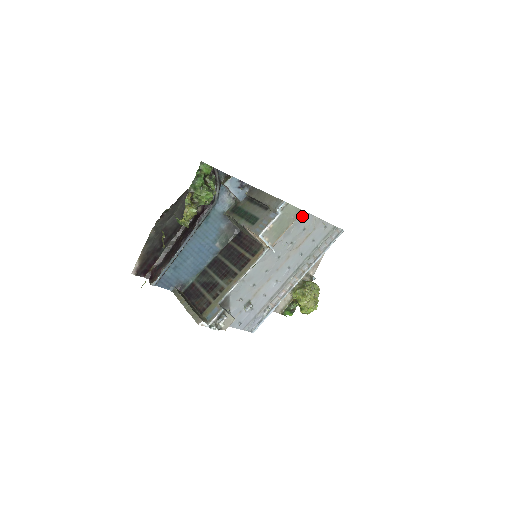
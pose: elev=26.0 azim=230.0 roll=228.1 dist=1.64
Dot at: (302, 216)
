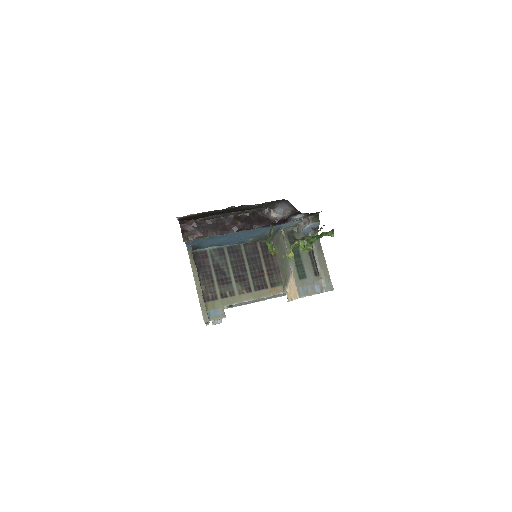
Dot at: occluded
